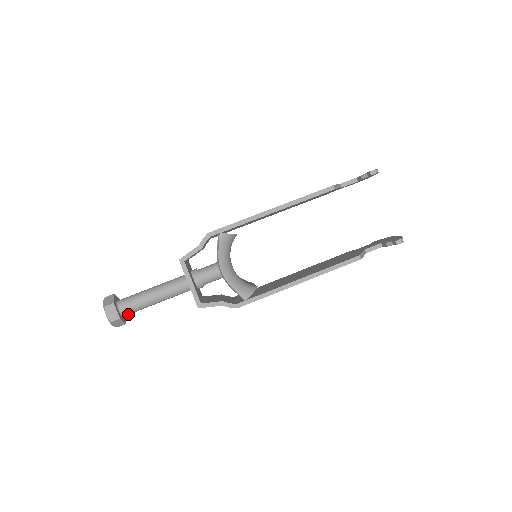
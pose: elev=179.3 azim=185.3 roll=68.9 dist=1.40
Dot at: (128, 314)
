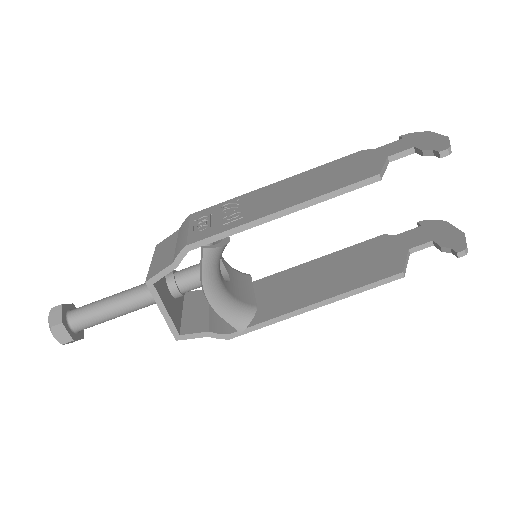
Dot at: (85, 328)
